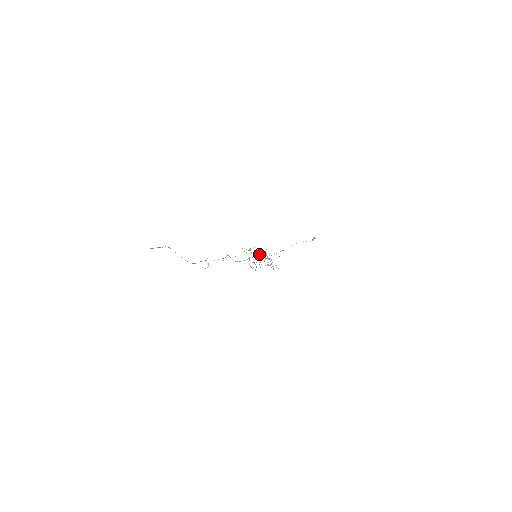
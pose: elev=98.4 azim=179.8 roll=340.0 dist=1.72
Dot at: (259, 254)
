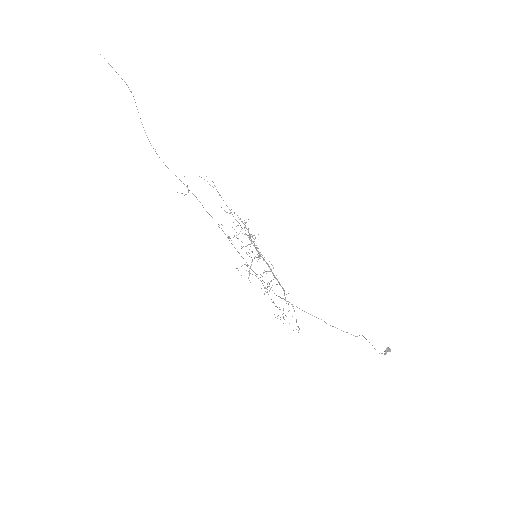
Dot at: (260, 255)
